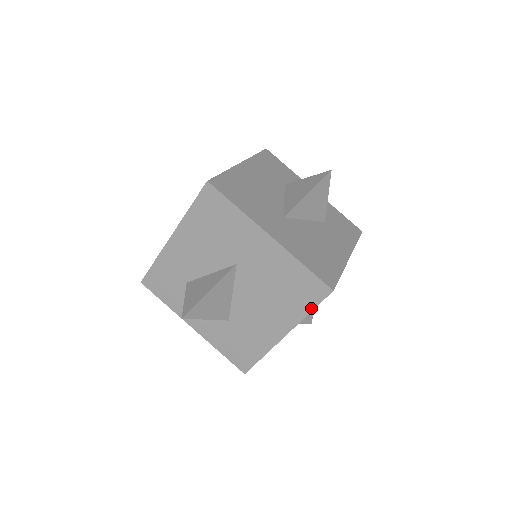
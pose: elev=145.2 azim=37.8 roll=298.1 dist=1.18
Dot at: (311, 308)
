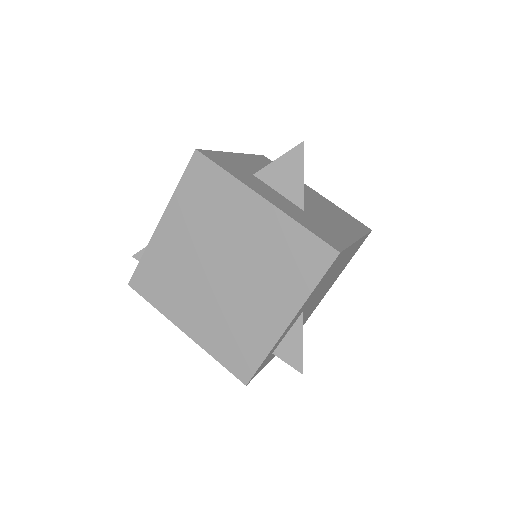
Dot at: (365, 232)
